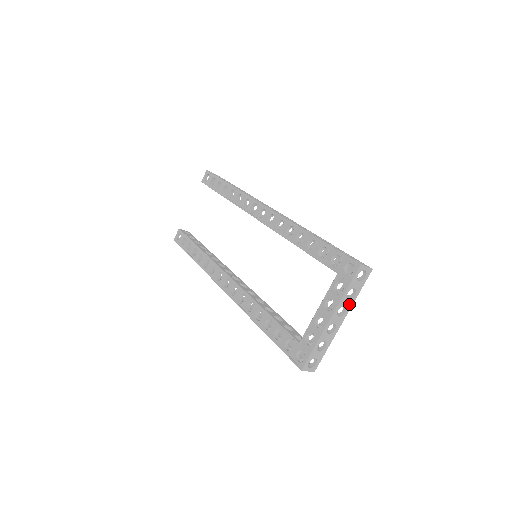
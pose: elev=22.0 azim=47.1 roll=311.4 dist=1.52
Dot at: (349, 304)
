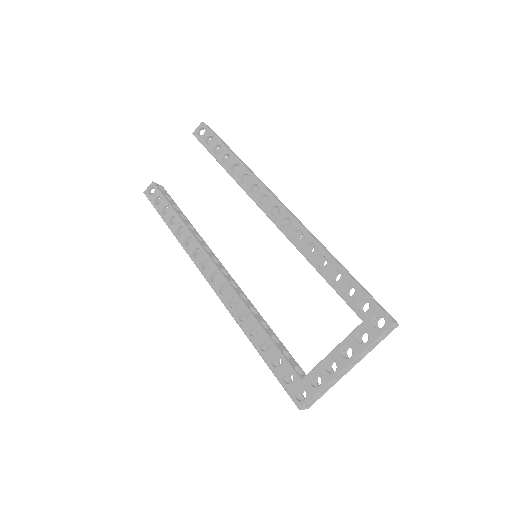
Dot at: (365, 354)
